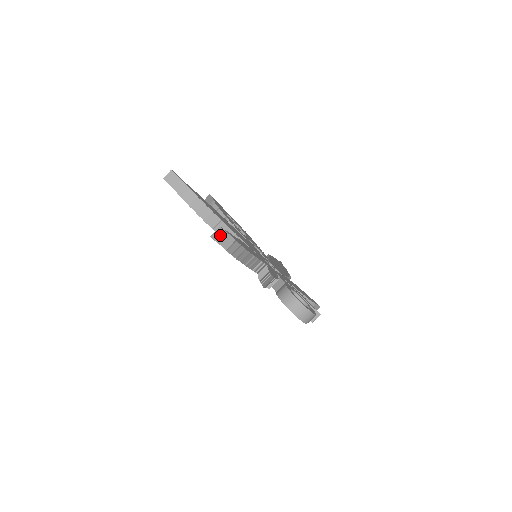
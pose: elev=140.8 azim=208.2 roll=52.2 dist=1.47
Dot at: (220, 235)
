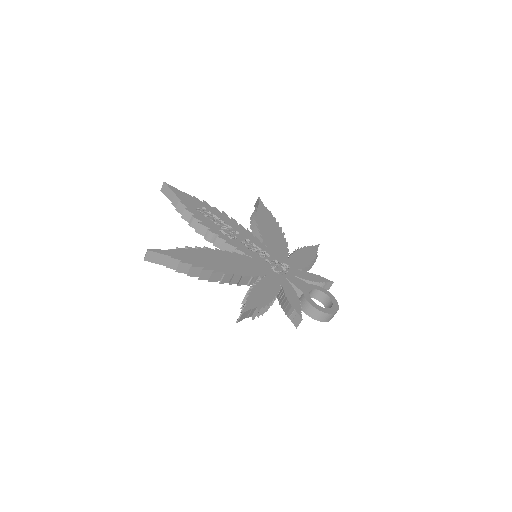
Dot at: (243, 316)
